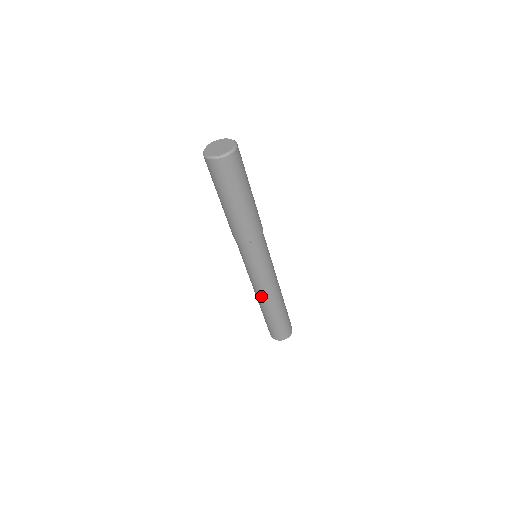
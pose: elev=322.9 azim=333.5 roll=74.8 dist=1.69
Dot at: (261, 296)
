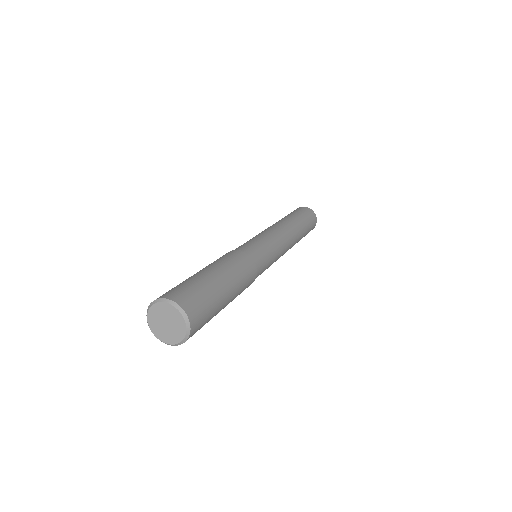
Dot at: occluded
